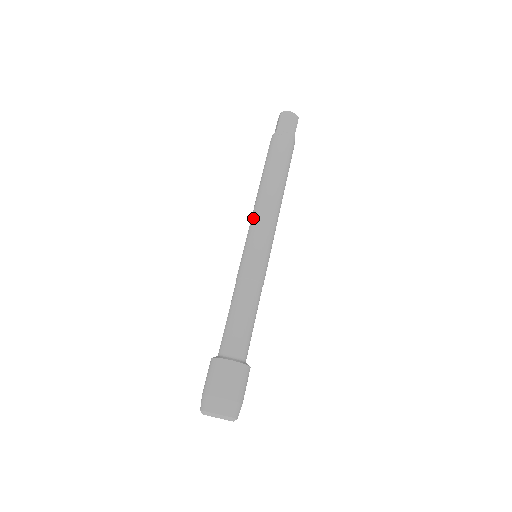
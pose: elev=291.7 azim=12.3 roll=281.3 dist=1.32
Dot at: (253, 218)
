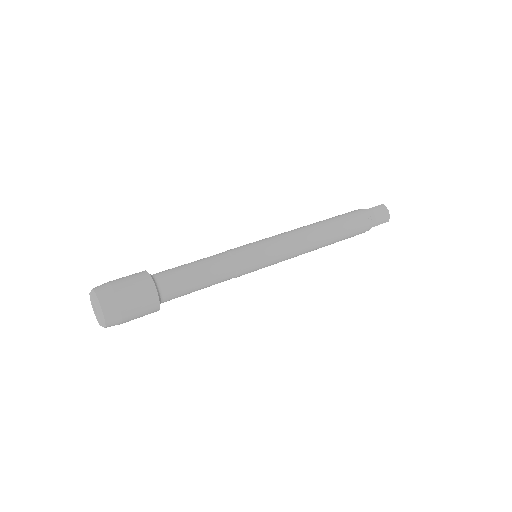
Dot at: occluded
